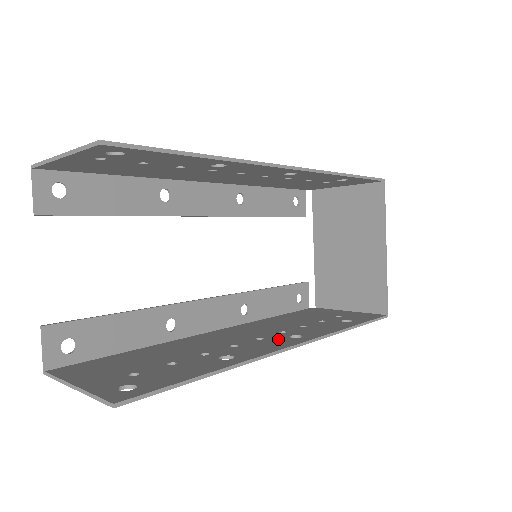
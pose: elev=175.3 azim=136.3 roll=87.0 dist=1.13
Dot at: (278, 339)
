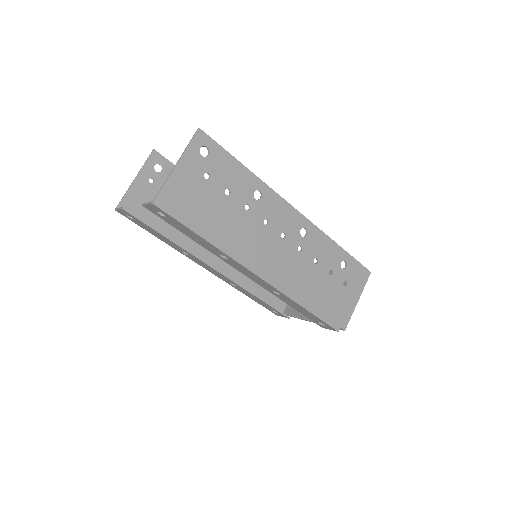
Dot at: (291, 229)
